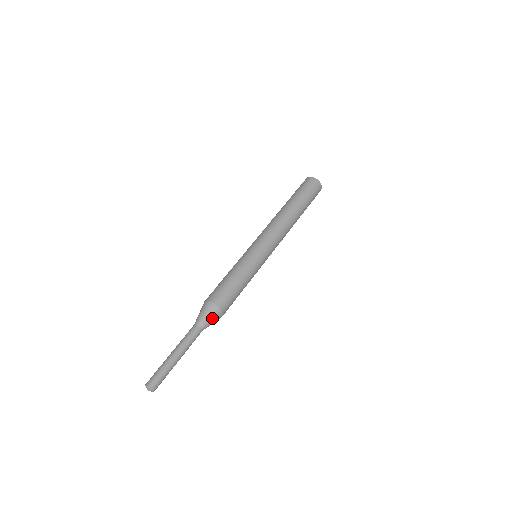
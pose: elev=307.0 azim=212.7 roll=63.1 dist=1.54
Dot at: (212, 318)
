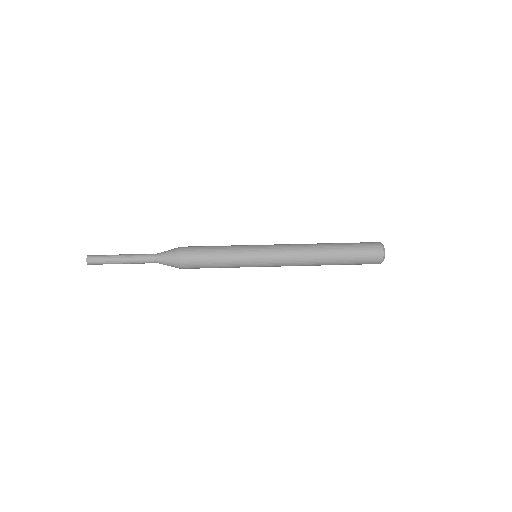
Dot at: (169, 257)
